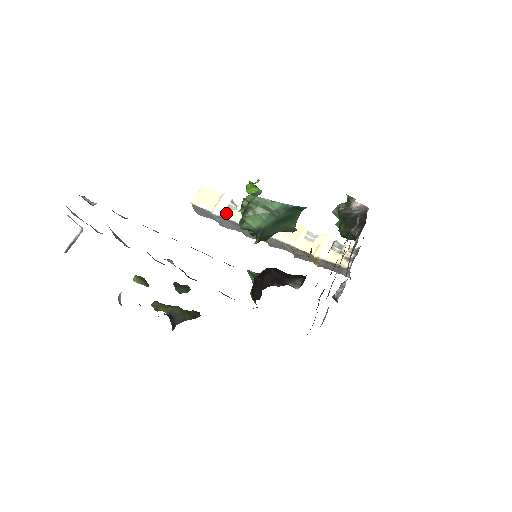
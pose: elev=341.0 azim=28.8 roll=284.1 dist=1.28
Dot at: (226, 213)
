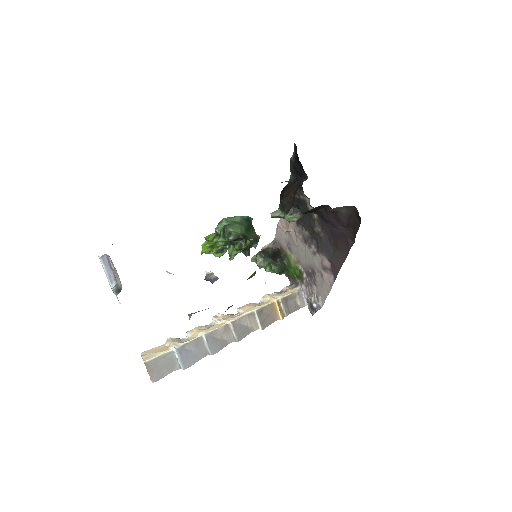
Dot at: (184, 341)
